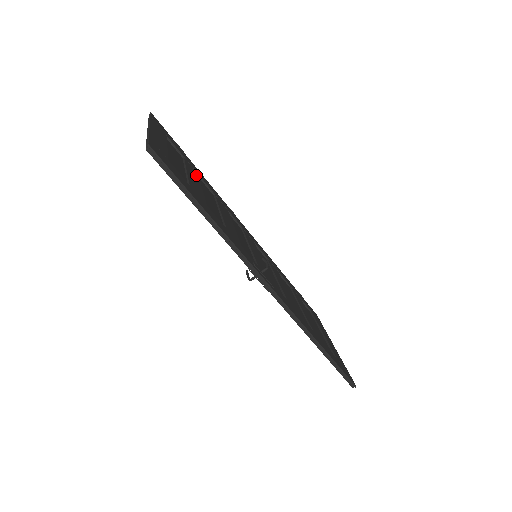
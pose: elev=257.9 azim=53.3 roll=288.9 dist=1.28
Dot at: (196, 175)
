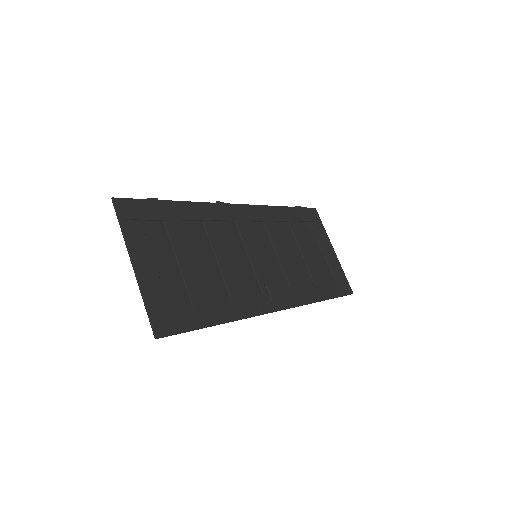
Dot at: (183, 234)
